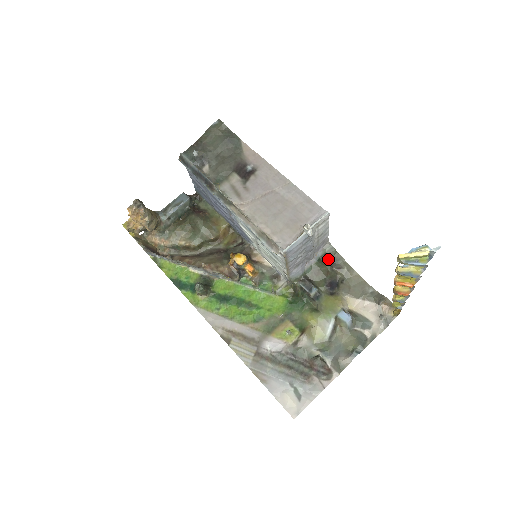
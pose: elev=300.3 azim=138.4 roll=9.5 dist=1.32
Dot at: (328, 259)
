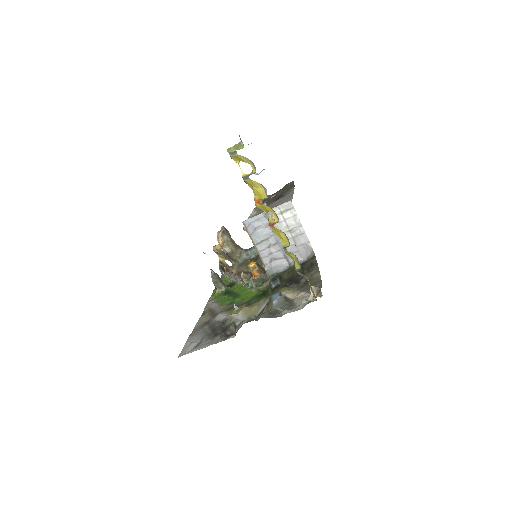
Dot at: (306, 265)
